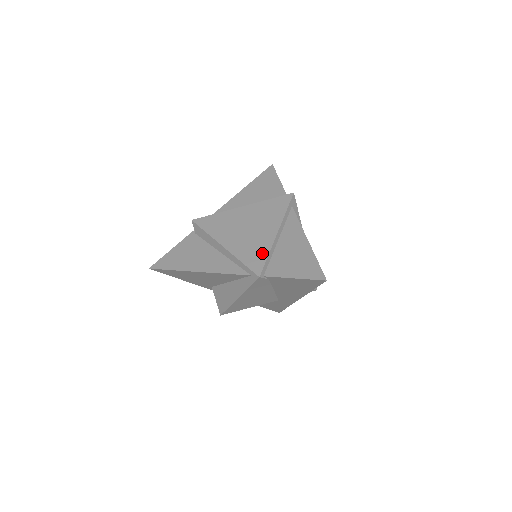
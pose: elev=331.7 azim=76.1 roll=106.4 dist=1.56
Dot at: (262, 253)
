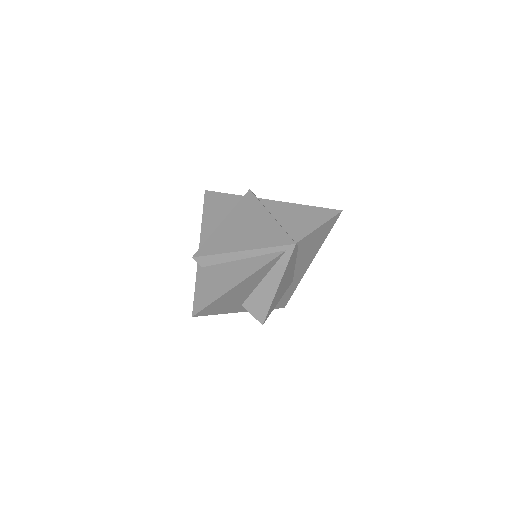
Dot at: (278, 232)
